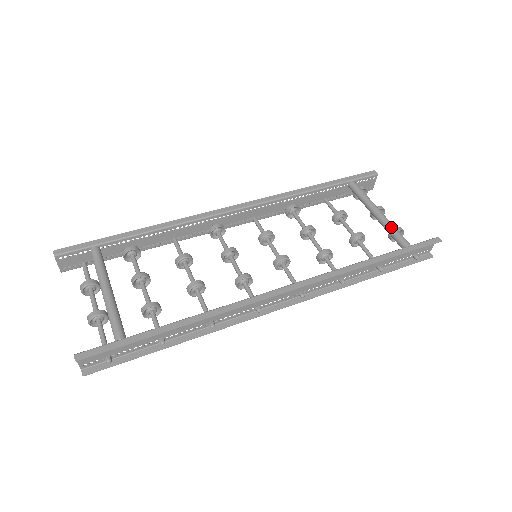
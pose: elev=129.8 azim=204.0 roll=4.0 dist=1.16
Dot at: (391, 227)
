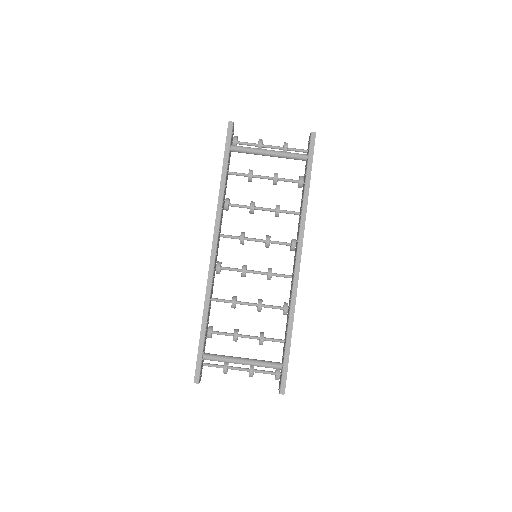
Dot at: (287, 156)
